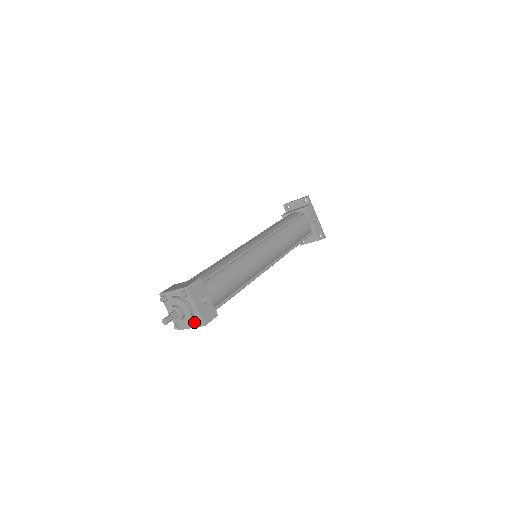
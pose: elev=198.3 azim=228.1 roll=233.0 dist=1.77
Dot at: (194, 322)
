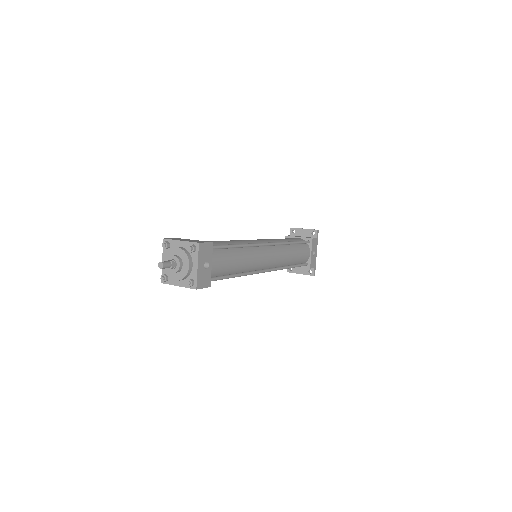
Dot at: (188, 280)
